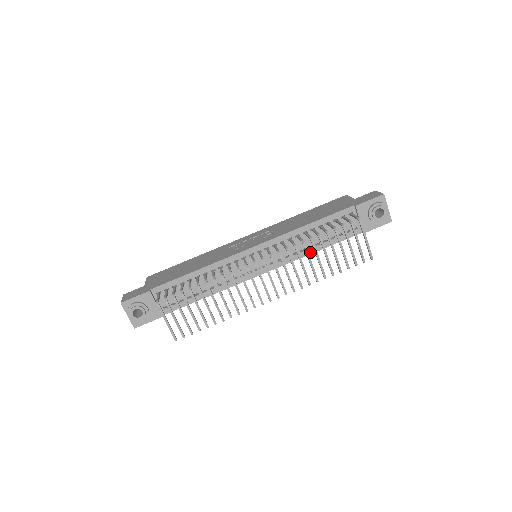
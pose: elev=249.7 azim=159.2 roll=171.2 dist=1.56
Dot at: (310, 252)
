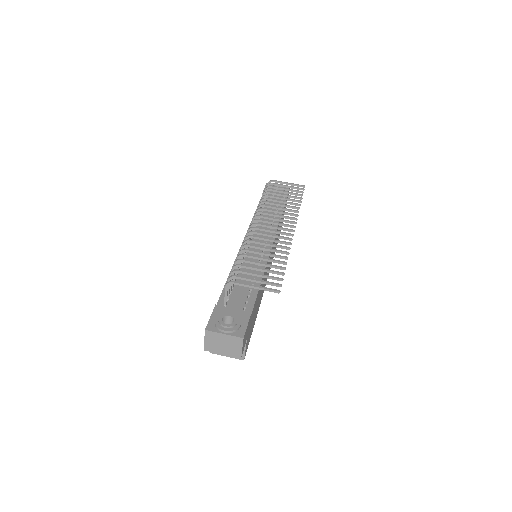
Dot at: occluded
